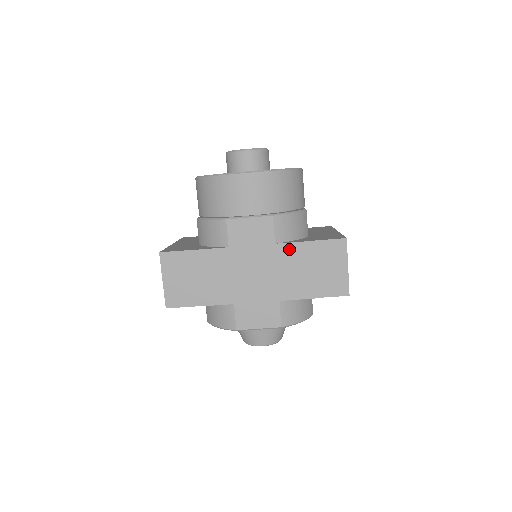
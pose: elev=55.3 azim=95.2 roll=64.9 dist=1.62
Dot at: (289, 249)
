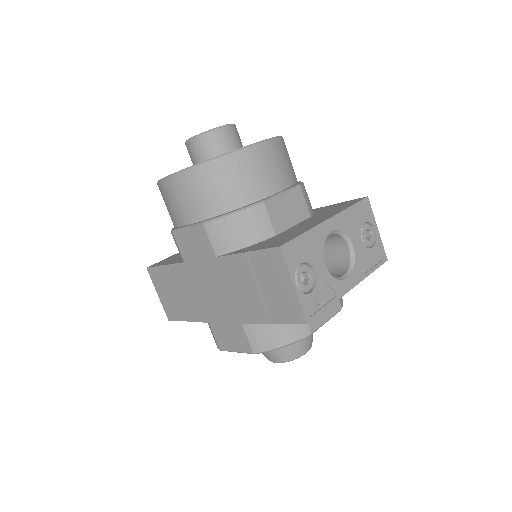
Dot at: (229, 263)
